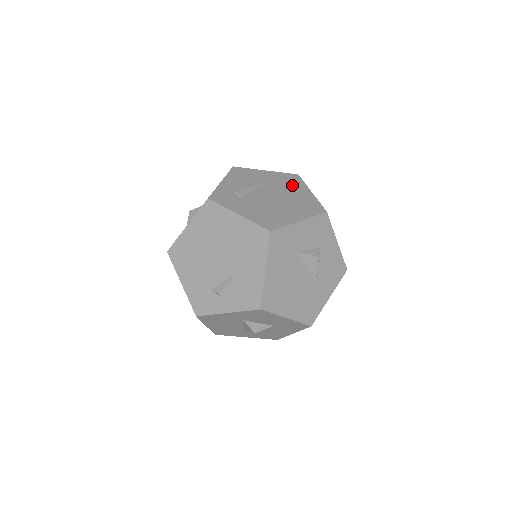
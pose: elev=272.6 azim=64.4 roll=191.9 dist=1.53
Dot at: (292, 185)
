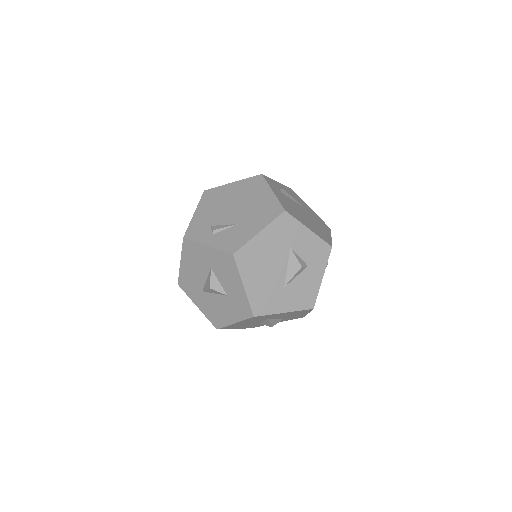
Dot at: (321, 225)
